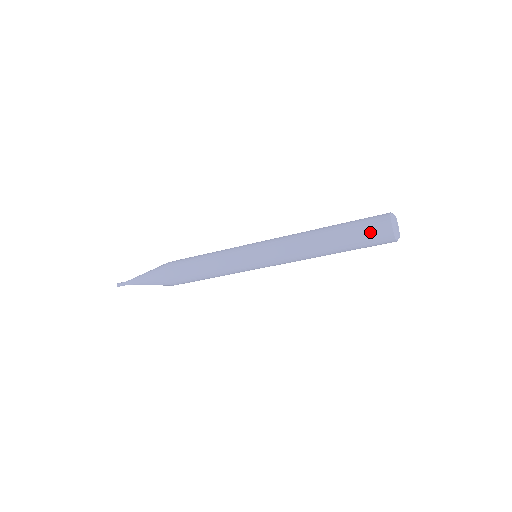
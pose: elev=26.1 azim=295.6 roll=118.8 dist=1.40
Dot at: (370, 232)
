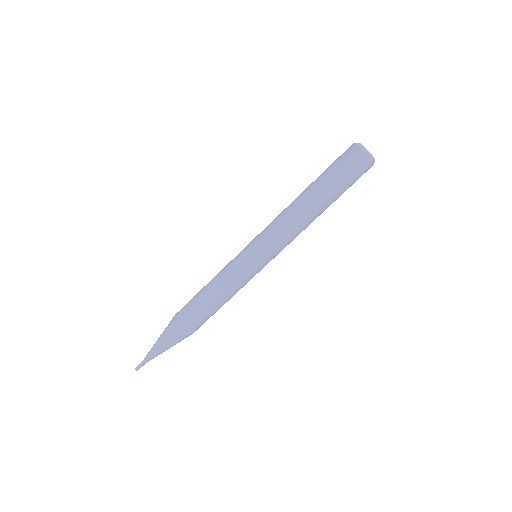
Dot at: (344, 164)
